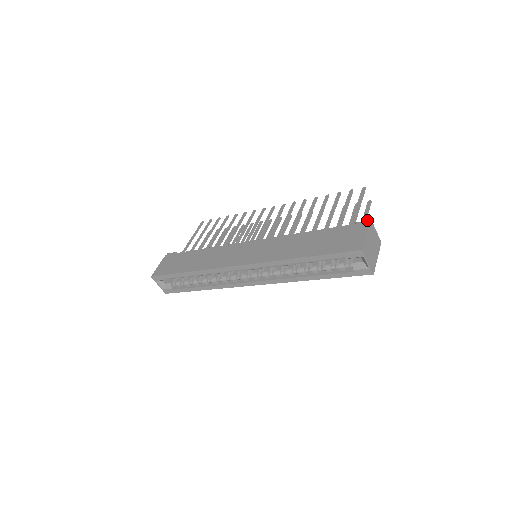
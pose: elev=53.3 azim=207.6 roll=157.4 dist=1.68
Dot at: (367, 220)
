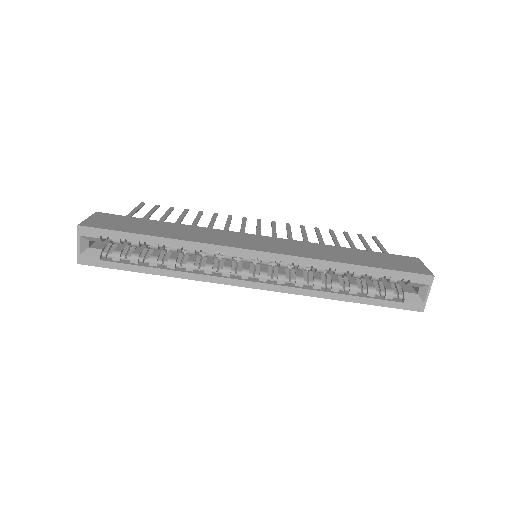
Dot at: occluded
